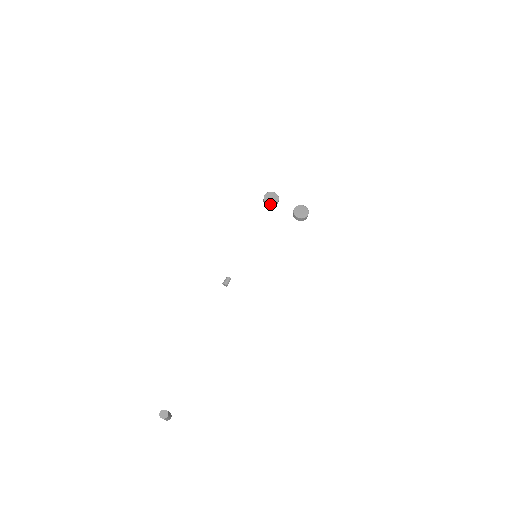
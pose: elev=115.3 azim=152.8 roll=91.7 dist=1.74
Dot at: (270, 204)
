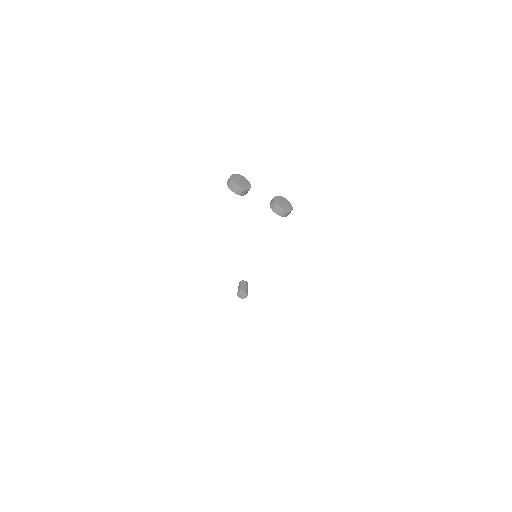
Dot at: (243, 188)
